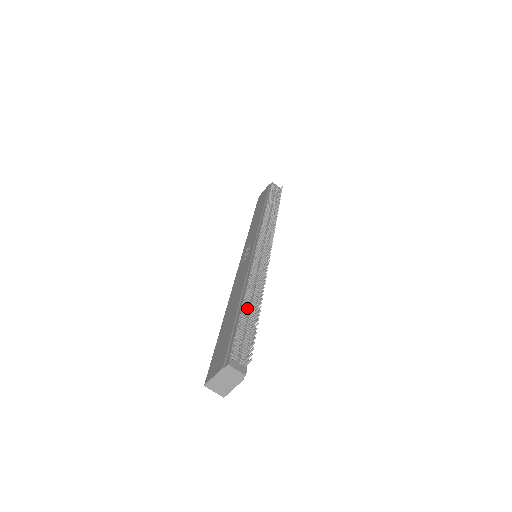
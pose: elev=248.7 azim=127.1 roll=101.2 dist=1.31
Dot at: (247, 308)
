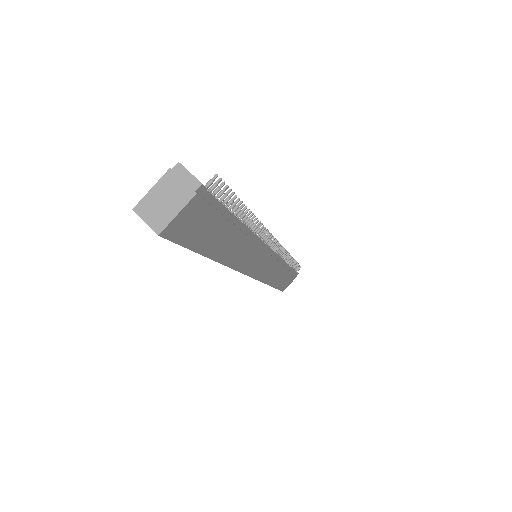
Dot at: occluded
